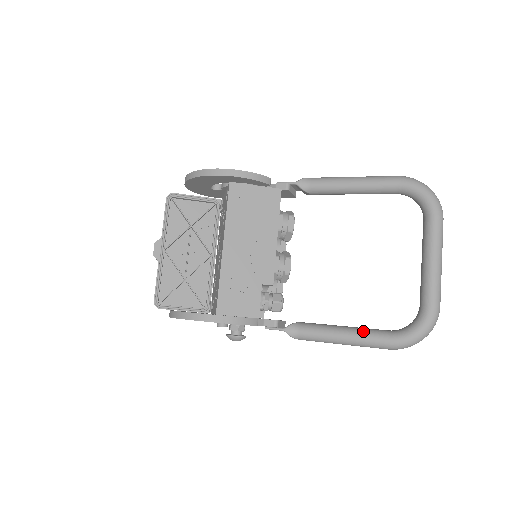
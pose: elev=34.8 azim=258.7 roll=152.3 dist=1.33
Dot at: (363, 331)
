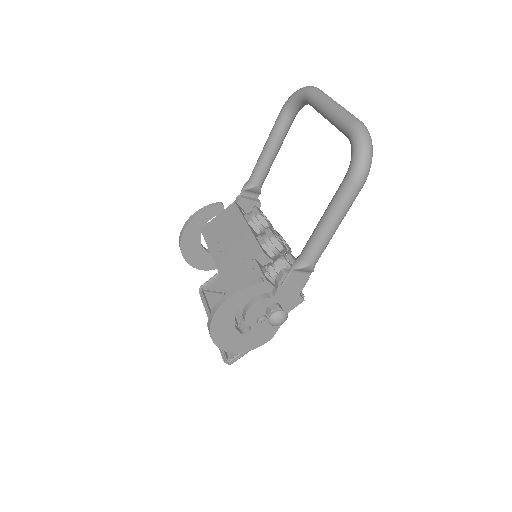
Dot at: (331, 200)
